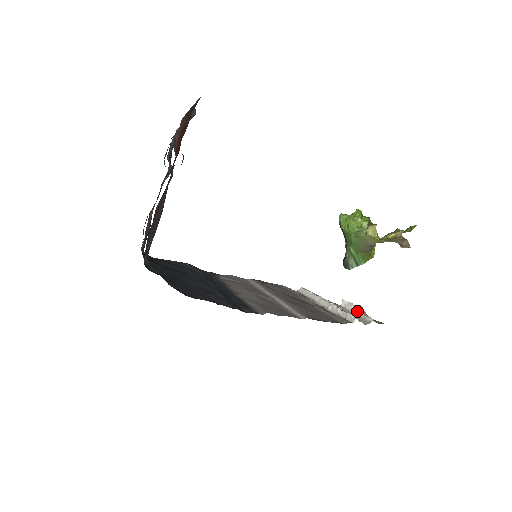
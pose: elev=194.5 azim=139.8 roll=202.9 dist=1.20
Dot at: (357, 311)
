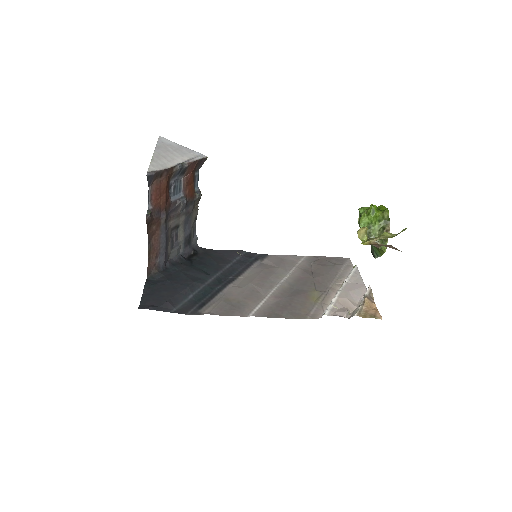
Dot at: (363, 301)
